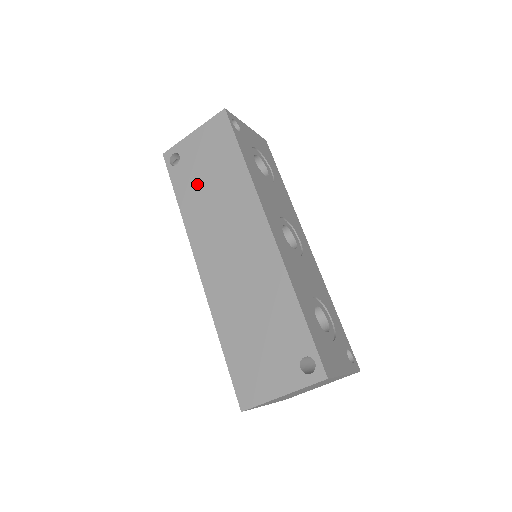
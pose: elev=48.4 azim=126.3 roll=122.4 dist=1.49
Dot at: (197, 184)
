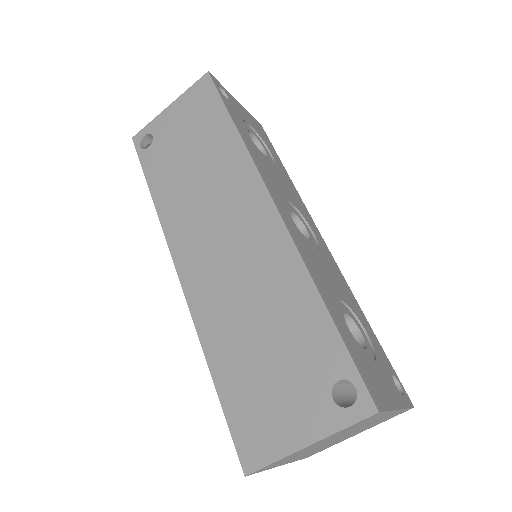
Dot at: (175, 165)
